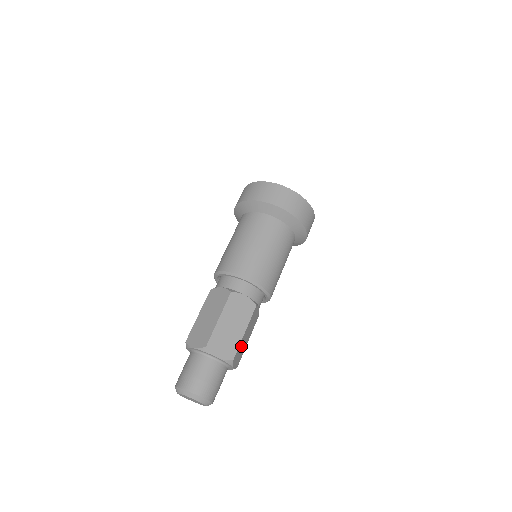
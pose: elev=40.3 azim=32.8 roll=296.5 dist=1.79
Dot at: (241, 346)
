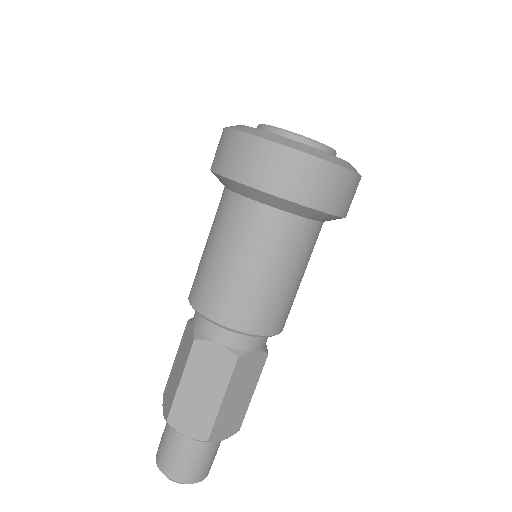
Dot at: (227, 414)
